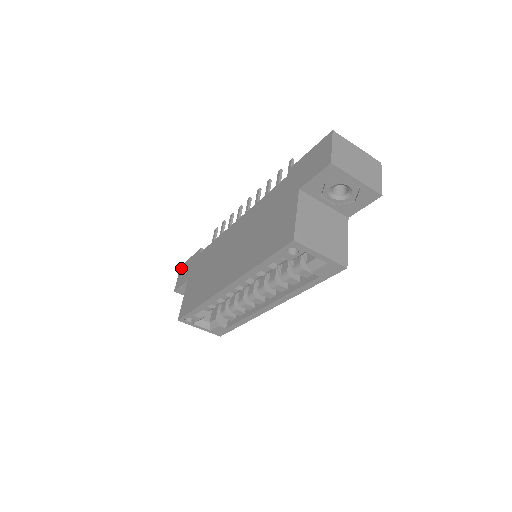
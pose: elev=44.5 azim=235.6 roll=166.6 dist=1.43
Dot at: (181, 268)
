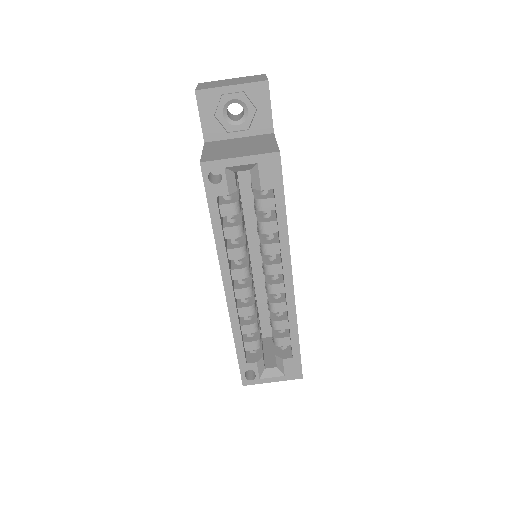
Dot at: occluded
